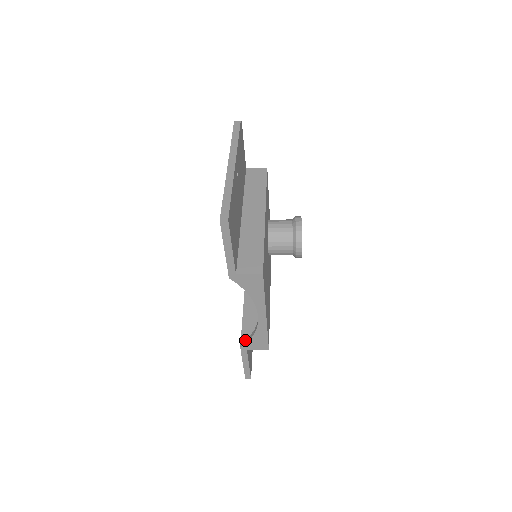
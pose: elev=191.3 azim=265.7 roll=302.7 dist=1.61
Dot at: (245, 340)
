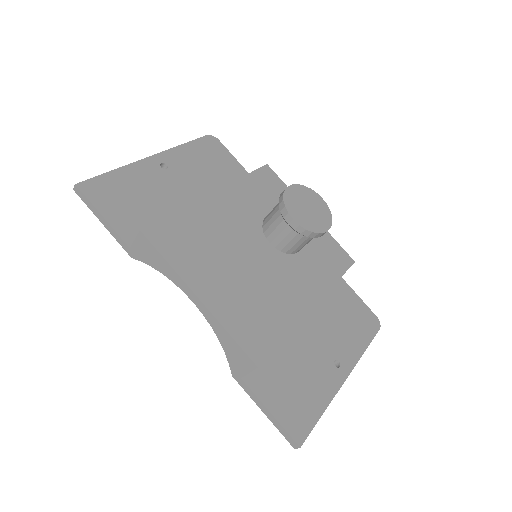
Dot at: occluded
